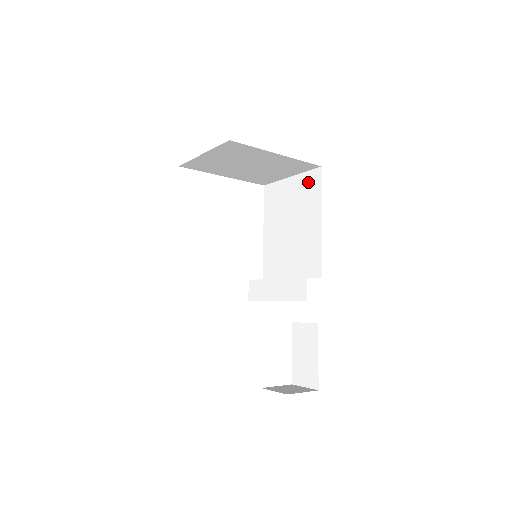
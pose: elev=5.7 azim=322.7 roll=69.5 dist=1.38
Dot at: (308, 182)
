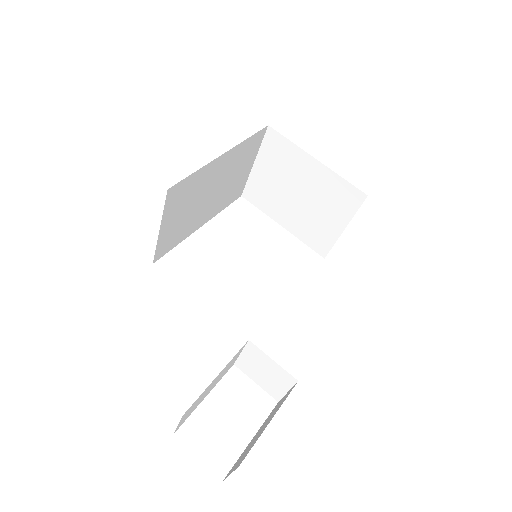
Dot at: occluded
